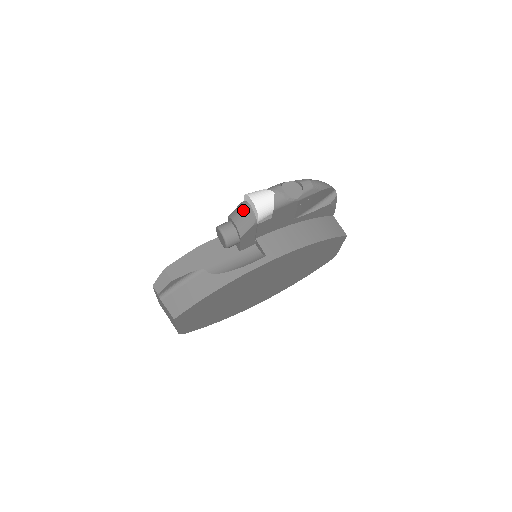
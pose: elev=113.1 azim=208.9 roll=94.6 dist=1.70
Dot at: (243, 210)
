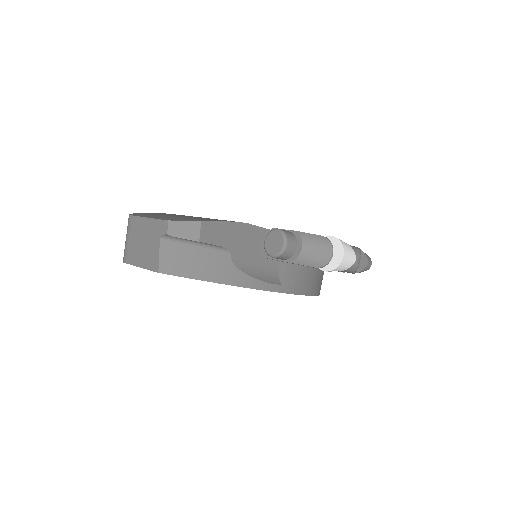
Dot at: (323, 248)
